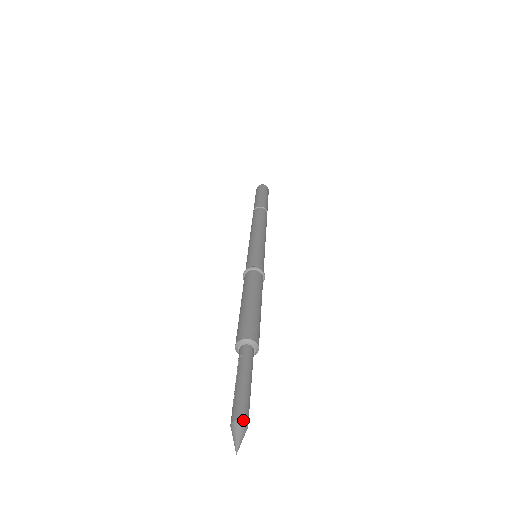
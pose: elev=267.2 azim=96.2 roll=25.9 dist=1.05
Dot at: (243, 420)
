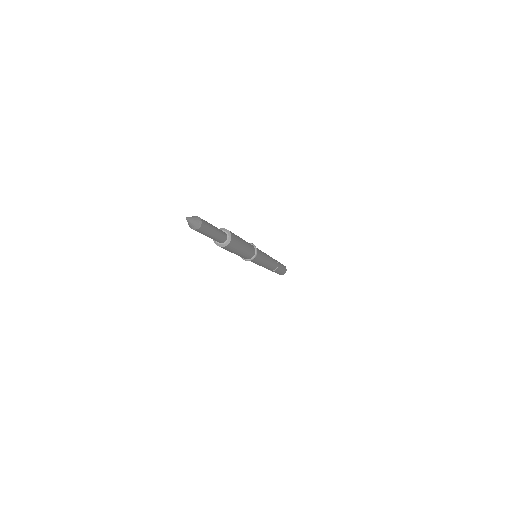
Dot at: occluded
